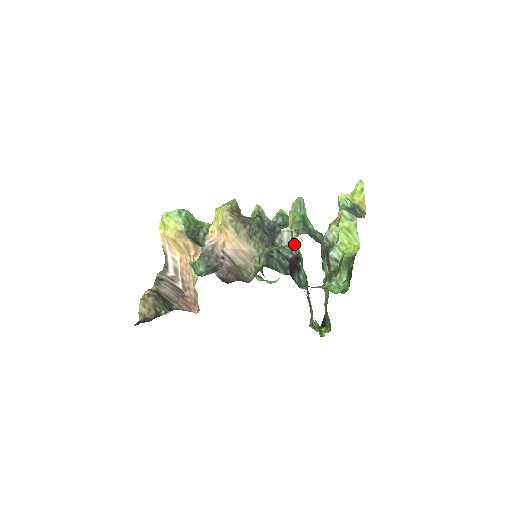
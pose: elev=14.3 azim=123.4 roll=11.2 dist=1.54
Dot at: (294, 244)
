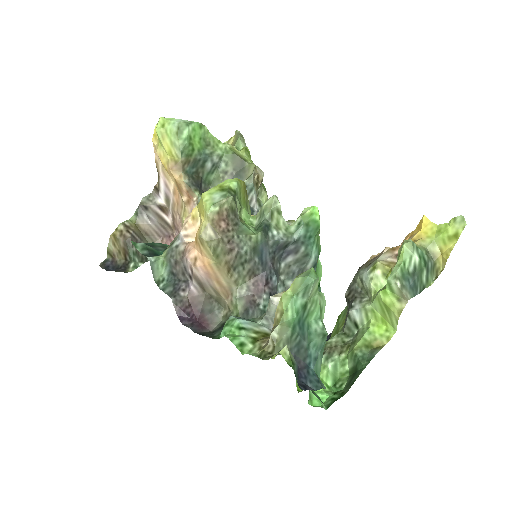
Dot at: occluded
